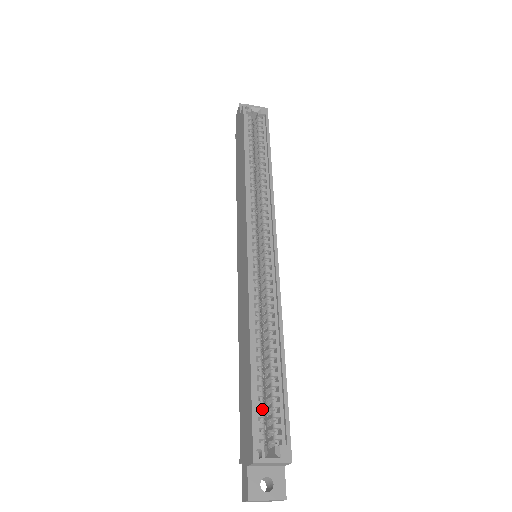
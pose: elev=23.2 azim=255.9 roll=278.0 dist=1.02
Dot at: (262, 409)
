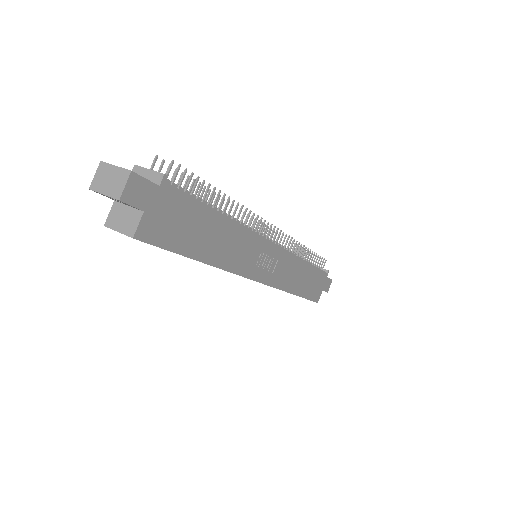
Dot at: occluded
